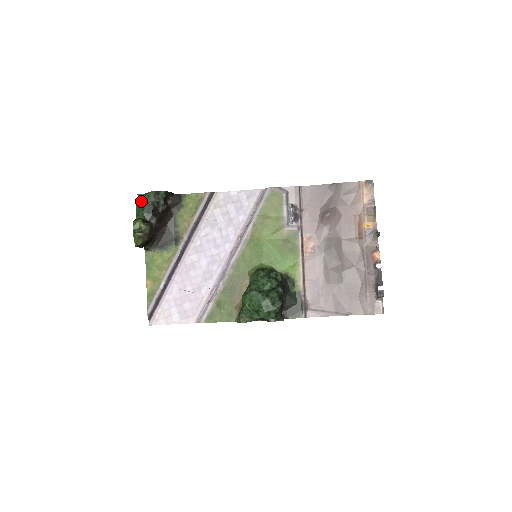
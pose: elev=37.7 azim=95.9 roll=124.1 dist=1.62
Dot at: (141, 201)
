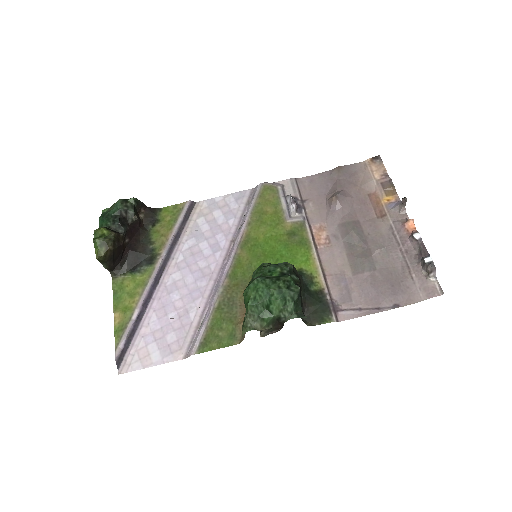
Dot at: (105, 213)
